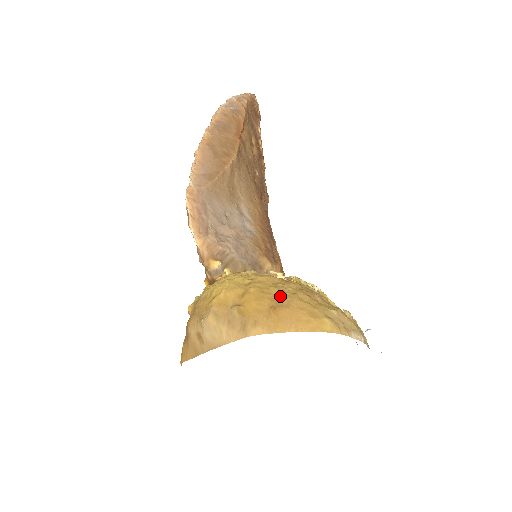
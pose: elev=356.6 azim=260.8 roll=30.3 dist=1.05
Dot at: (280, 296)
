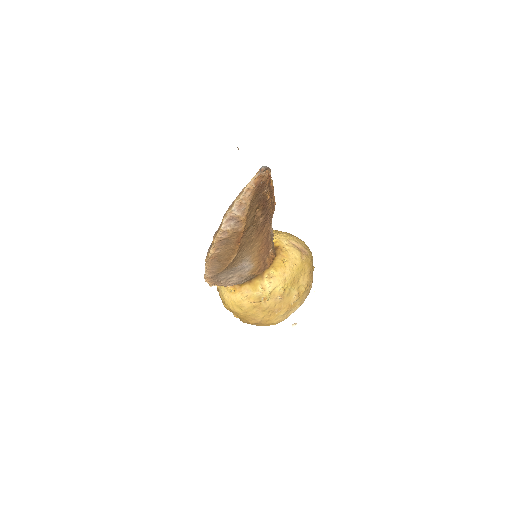
Dot at: (255, 318)
